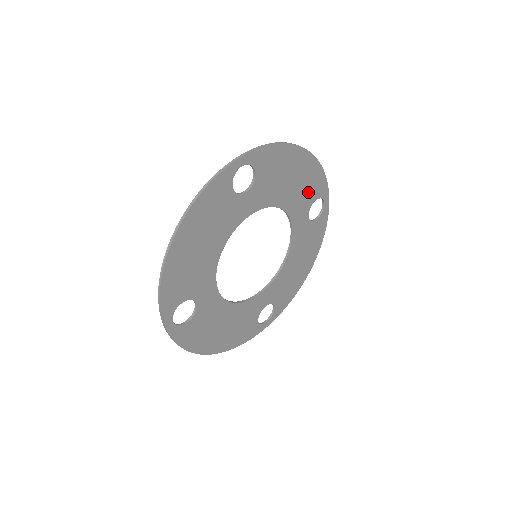
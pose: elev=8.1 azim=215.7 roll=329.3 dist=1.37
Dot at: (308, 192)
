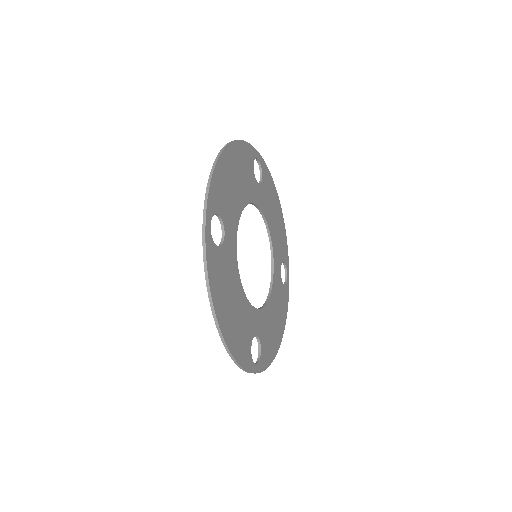
Dot at: (247, 170)
